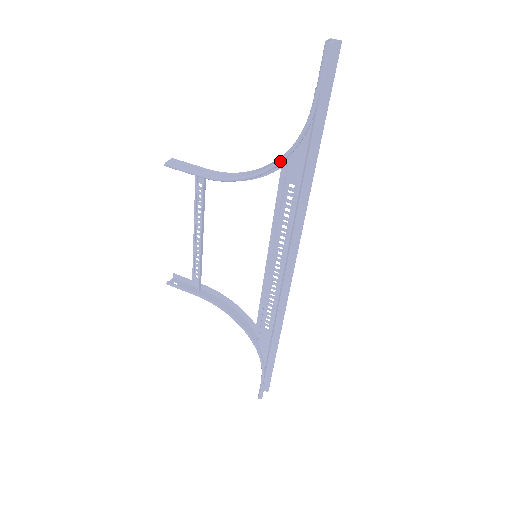
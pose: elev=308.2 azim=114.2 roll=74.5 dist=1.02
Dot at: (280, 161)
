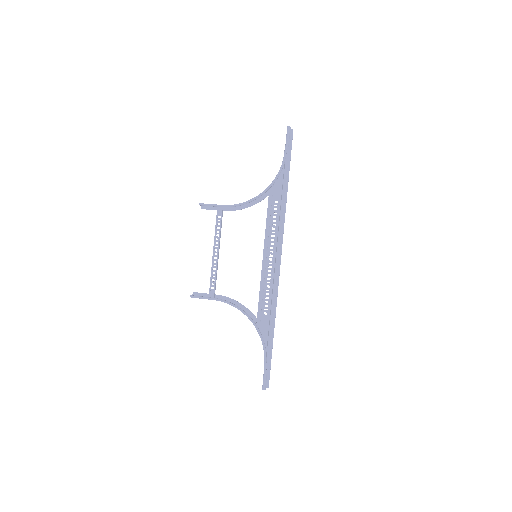
Dot at: (270, 186)
